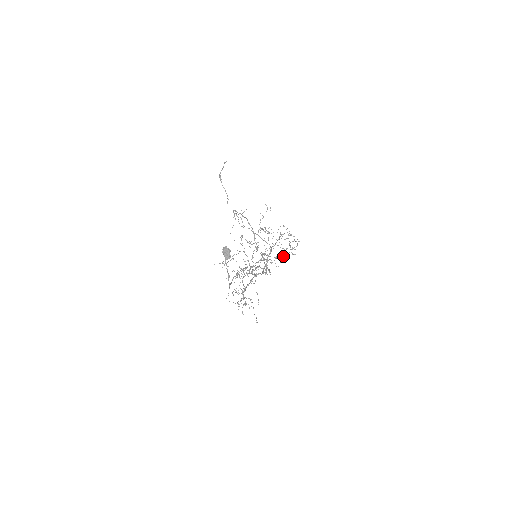
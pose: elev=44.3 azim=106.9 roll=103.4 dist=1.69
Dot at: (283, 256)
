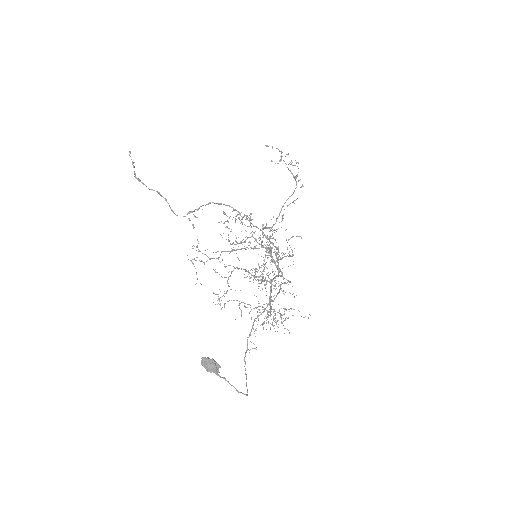
Dot at: occluded
